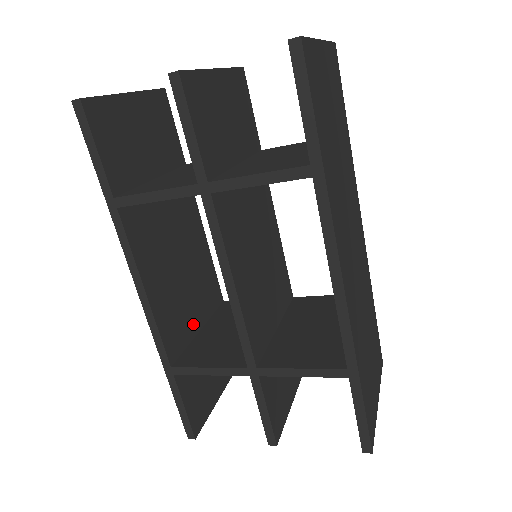
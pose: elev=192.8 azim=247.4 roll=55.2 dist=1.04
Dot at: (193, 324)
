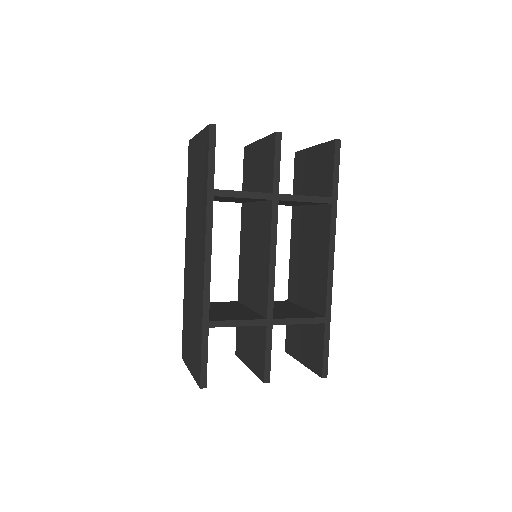
Dot at: occluded
